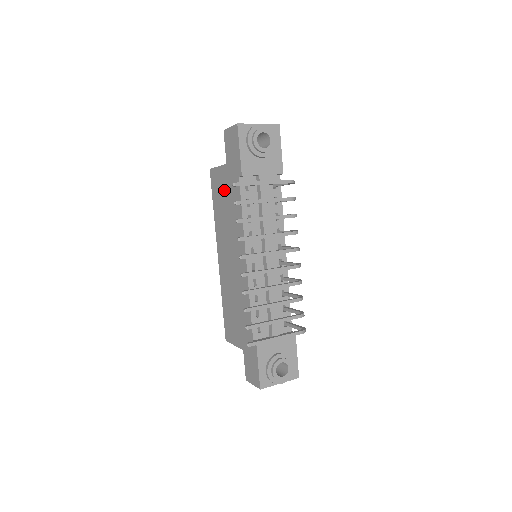
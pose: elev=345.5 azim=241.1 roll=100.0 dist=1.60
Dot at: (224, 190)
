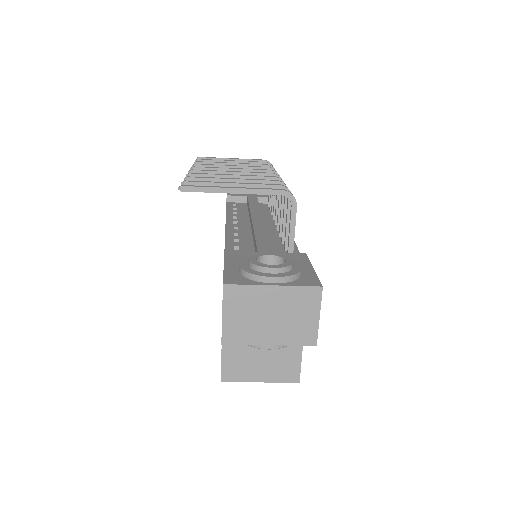
Dot at: occluded
